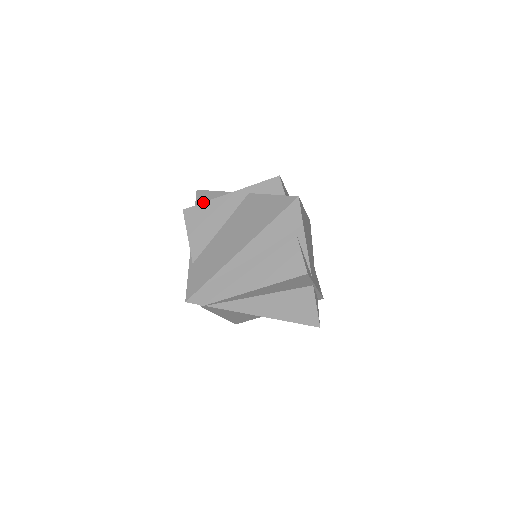
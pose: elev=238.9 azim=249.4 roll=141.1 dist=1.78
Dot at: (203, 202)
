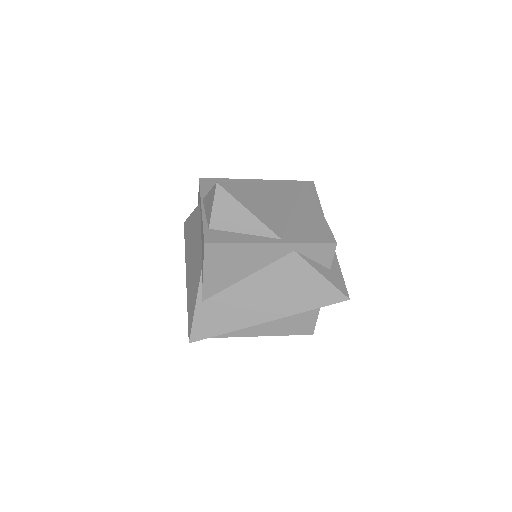
Dot at: (235, 243)
